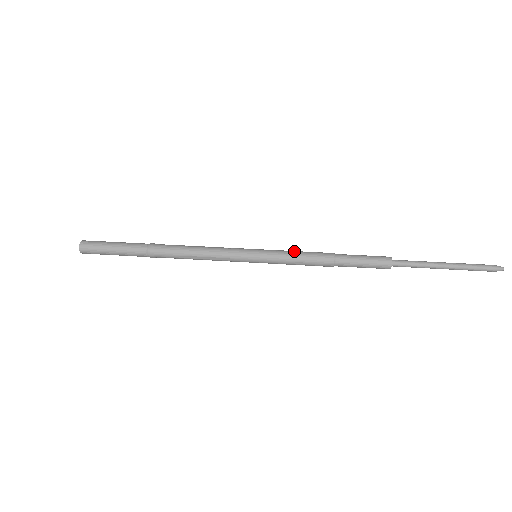
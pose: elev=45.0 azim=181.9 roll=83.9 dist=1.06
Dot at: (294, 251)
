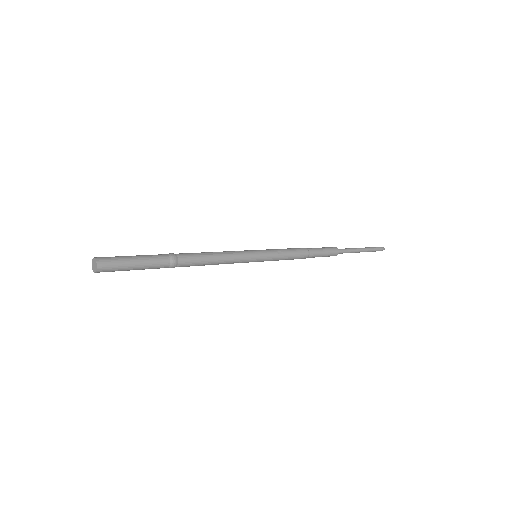
Dot at: (284, 250)
